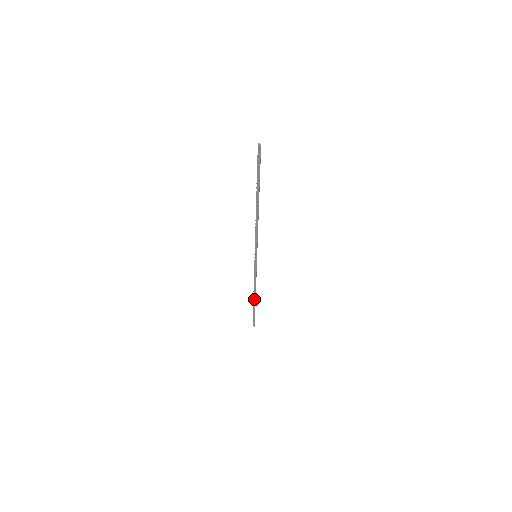
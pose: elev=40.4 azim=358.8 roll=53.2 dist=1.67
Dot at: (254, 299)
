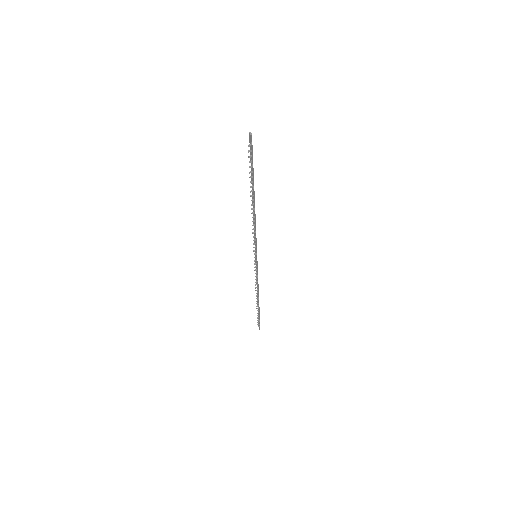
Dot at: (258, 301)
